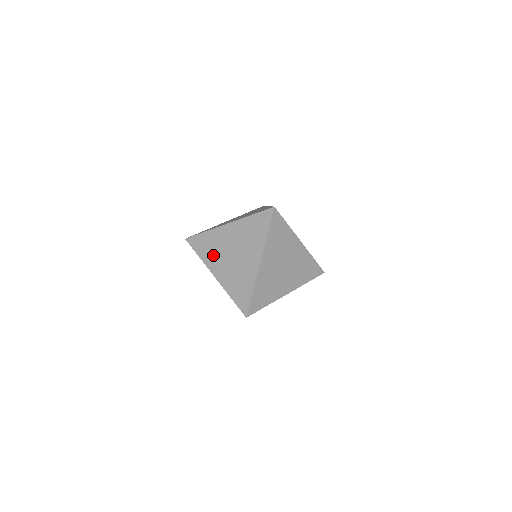
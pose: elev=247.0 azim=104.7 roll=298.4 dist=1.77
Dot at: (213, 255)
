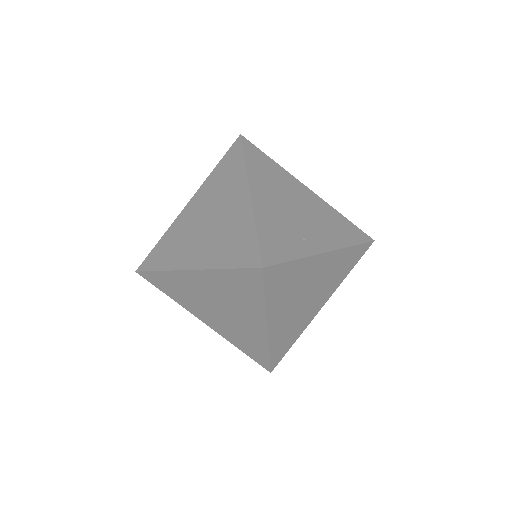
Dot at: (179, 249)
